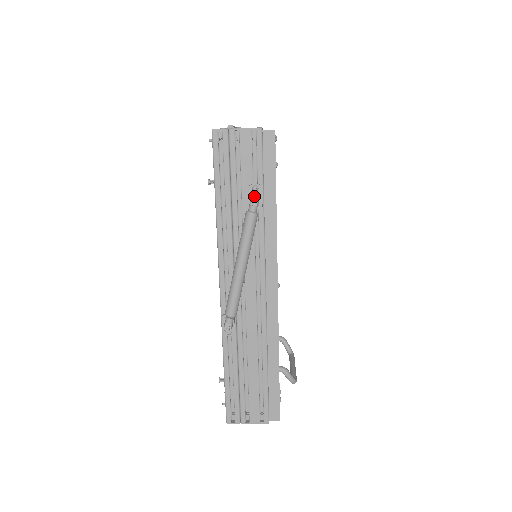
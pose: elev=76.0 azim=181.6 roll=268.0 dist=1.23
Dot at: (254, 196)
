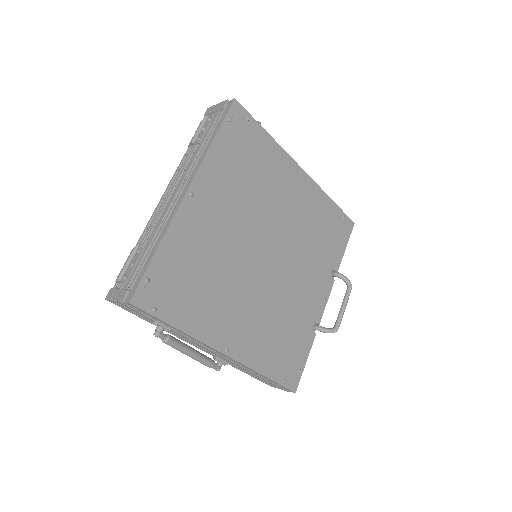
Dot at: occluded
